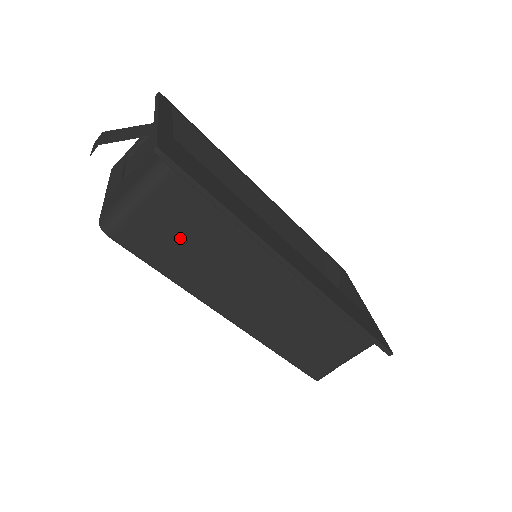
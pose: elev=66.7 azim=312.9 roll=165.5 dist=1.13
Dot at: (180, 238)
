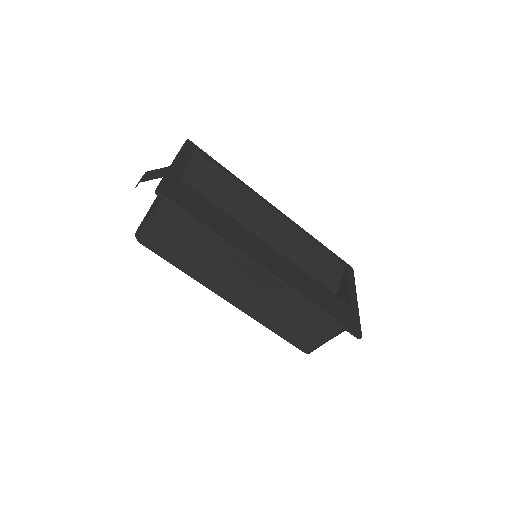
Dot at: (184, 245)
